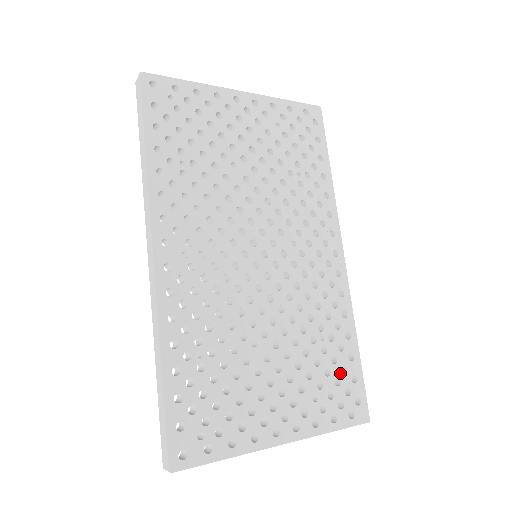
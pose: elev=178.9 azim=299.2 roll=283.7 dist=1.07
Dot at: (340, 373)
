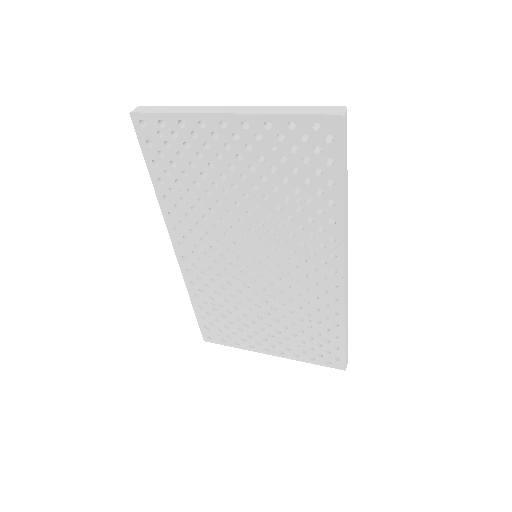
Dot at: (323, 341)
